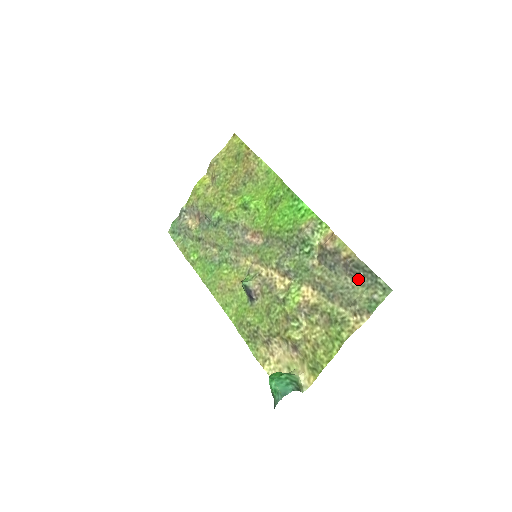
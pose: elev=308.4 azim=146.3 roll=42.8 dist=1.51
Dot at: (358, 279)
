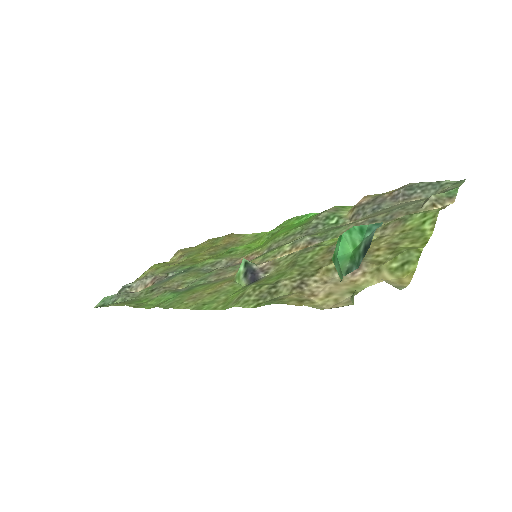
Dot at: (416, 197)
